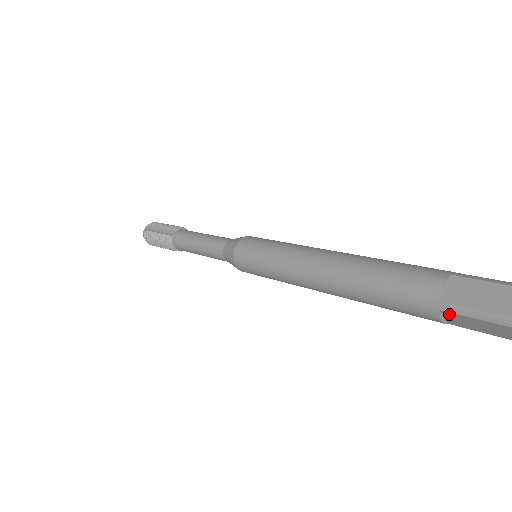
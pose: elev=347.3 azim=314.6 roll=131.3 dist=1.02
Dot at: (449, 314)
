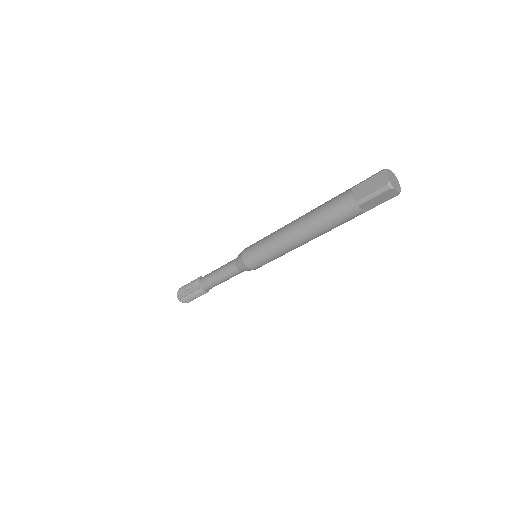
Dot at: (356, 188)
